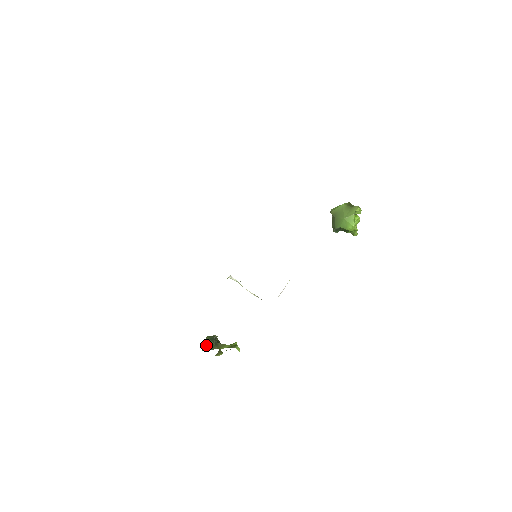
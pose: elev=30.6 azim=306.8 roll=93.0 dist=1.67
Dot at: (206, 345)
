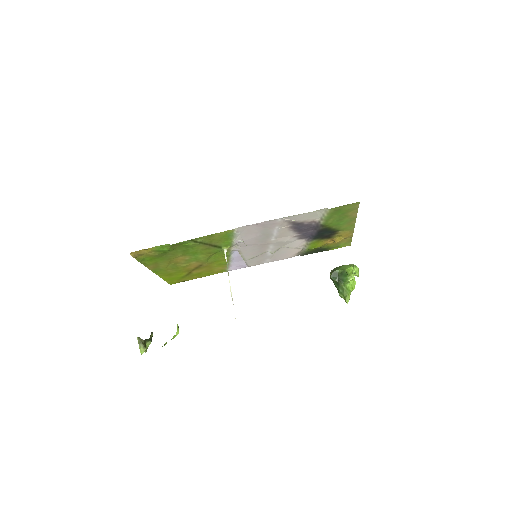
Dot at: occluded
